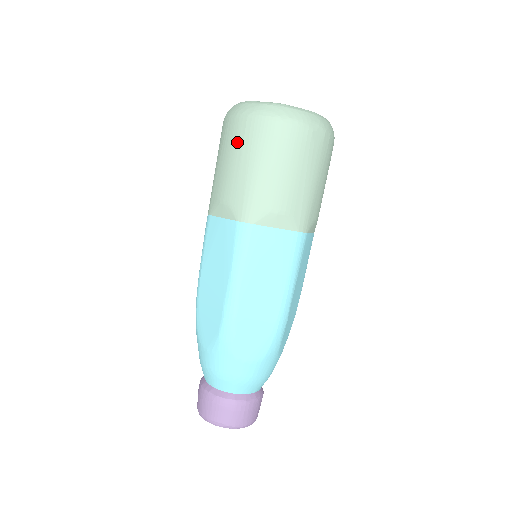
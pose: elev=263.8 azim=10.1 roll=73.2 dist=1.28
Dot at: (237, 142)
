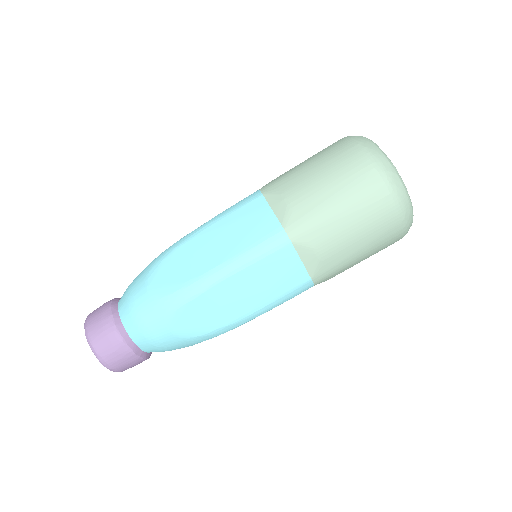
Dot at: occluded
